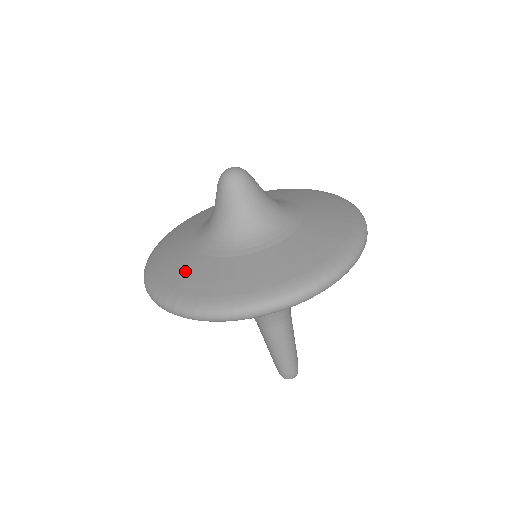
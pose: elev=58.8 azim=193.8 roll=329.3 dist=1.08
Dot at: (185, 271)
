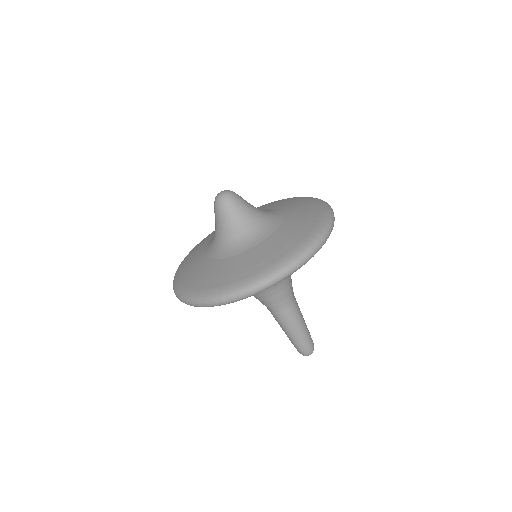
Dot at: (195, 272)
